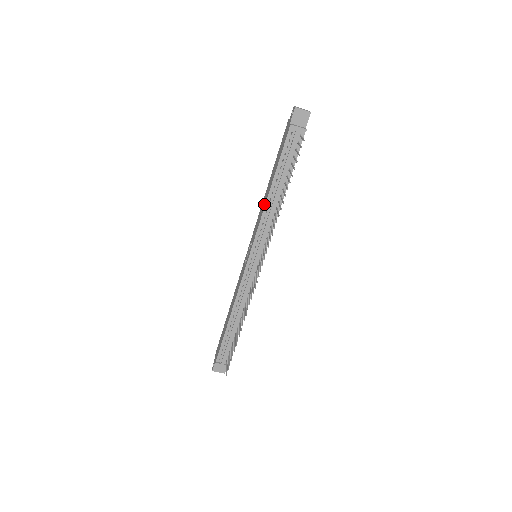
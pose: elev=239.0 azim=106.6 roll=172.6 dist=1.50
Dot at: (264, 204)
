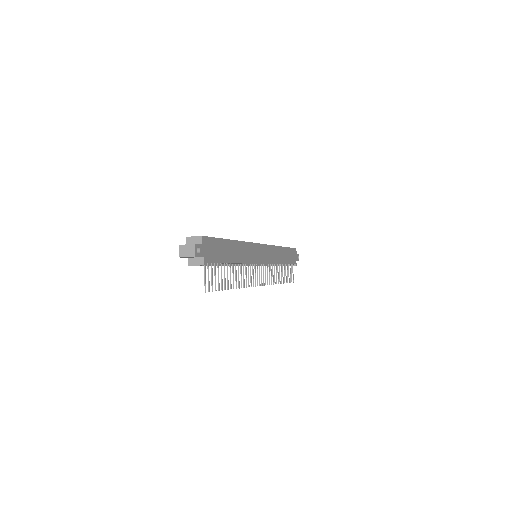
Dot at: occluded
